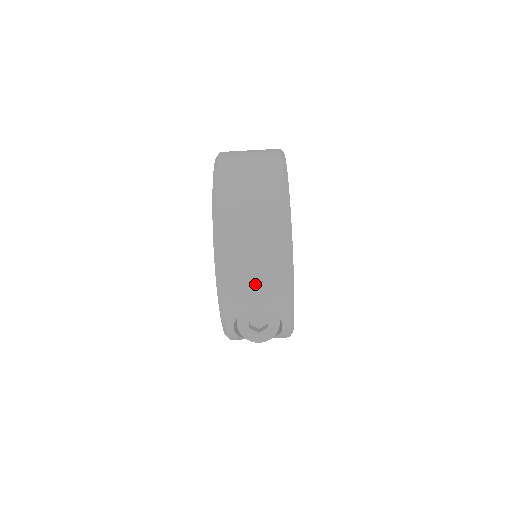
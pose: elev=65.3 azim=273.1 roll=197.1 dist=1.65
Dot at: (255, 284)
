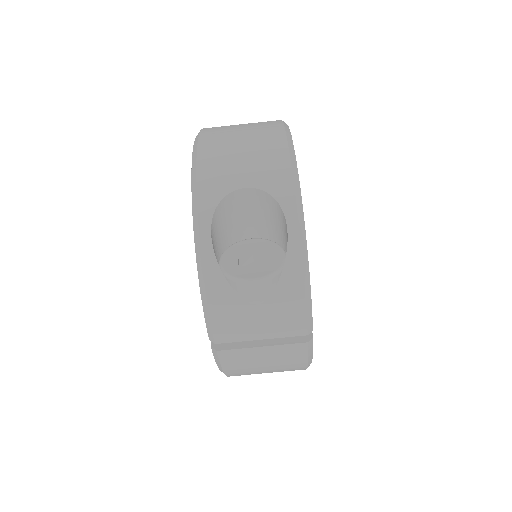
Dot at: (243, 156)
